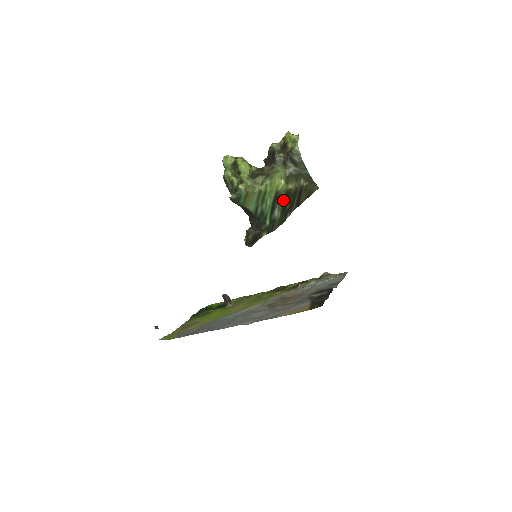
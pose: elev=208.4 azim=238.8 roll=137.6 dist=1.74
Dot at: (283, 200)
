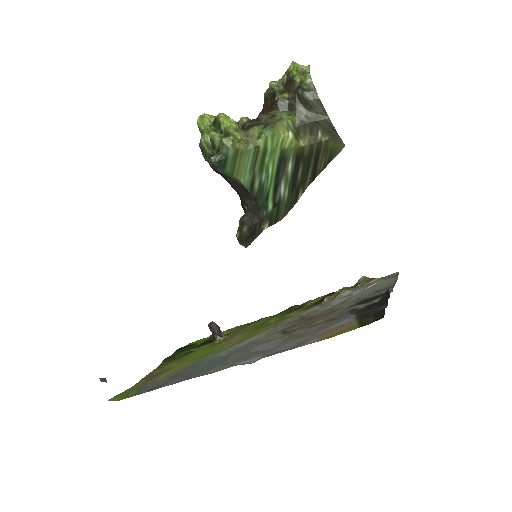
Dot at: (292, 167)
